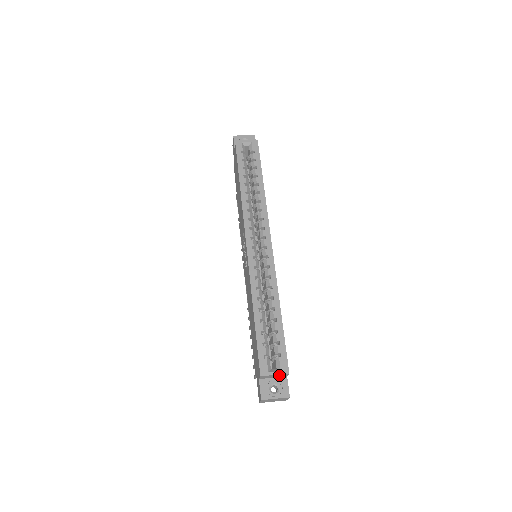
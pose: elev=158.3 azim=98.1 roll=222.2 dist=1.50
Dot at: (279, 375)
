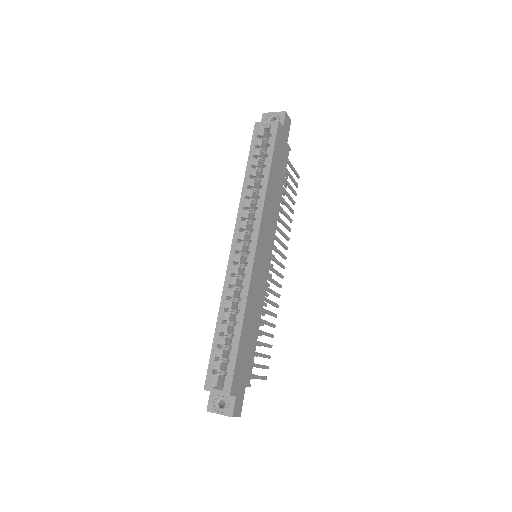
Dot at: (223, 393)
